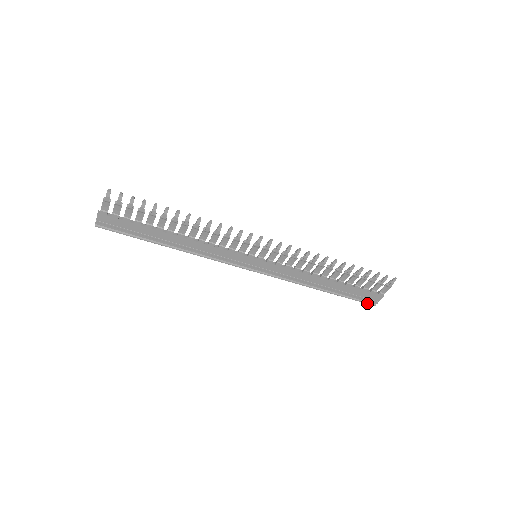
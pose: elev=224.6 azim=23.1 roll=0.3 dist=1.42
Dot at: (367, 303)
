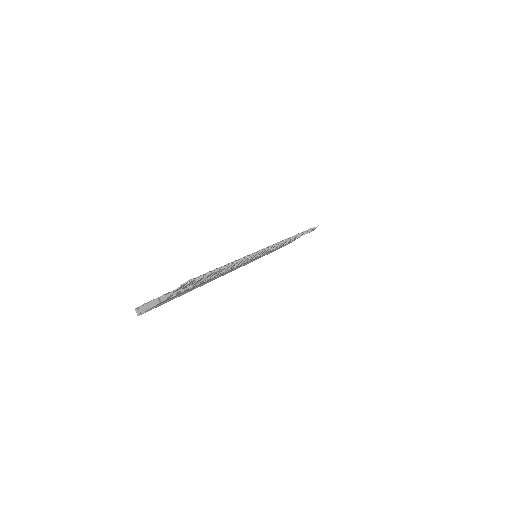
Dot at: occluded
